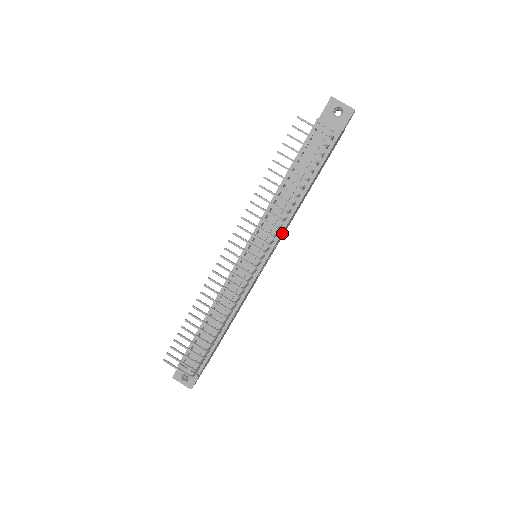
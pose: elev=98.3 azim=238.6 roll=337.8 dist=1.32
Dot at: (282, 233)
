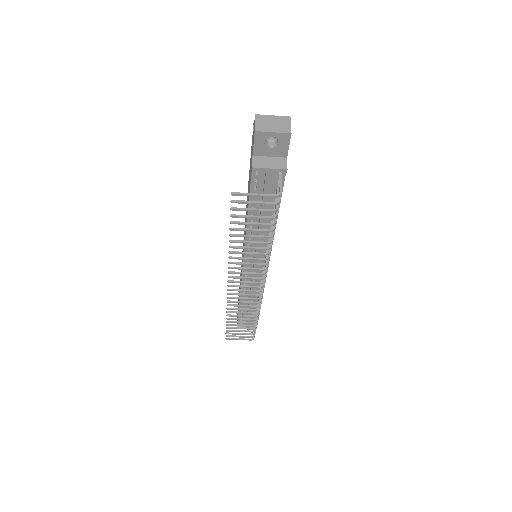
Dot at: occluded
